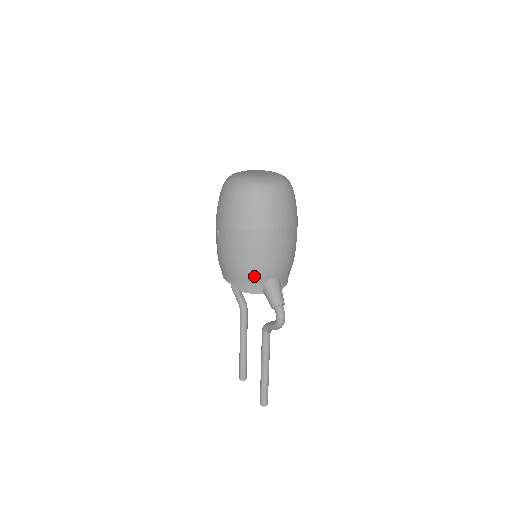
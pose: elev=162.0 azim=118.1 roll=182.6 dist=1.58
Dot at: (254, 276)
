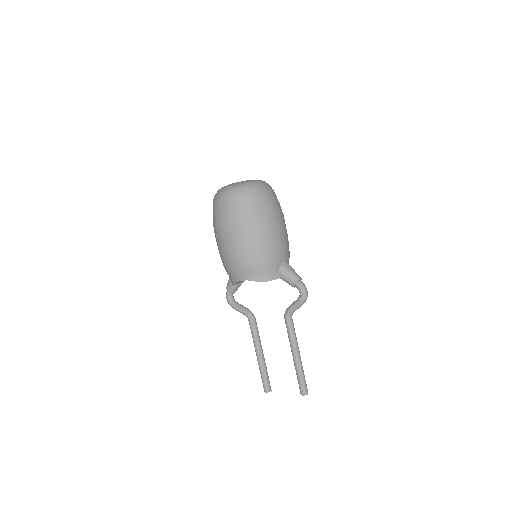
Dot at: (271, 262)
